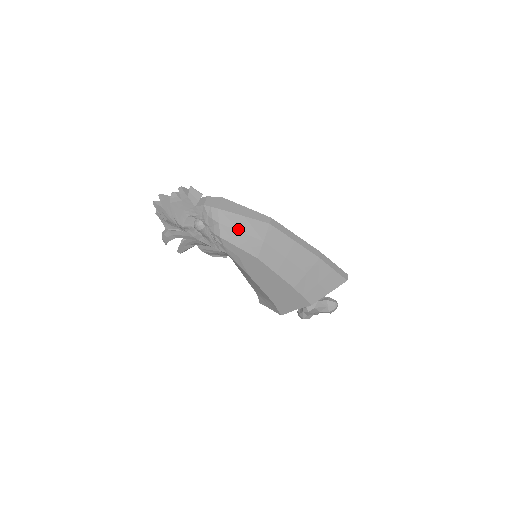
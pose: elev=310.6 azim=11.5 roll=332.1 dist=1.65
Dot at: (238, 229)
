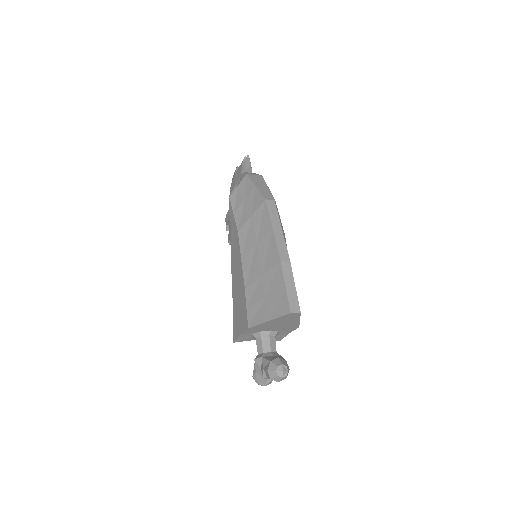
Dot at: (245, 196)
